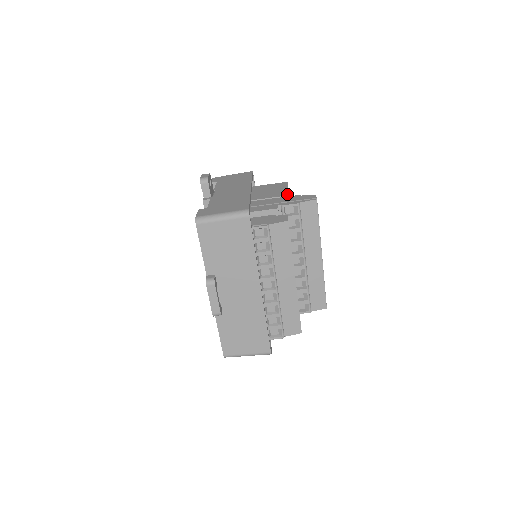
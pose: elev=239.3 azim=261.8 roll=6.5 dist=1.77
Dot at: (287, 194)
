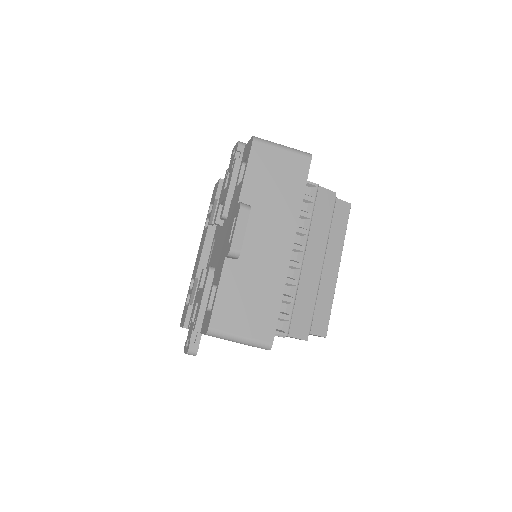
Dot at: occluded
